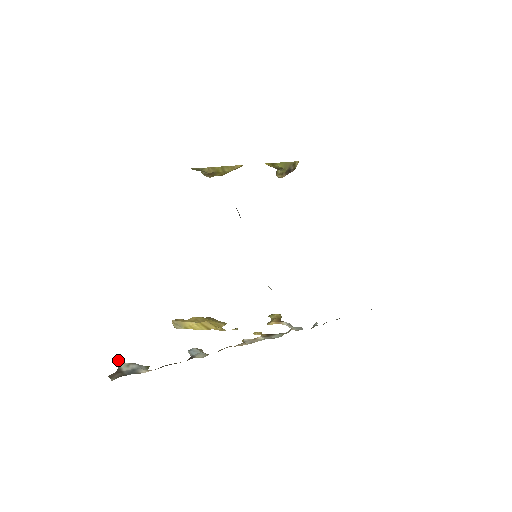
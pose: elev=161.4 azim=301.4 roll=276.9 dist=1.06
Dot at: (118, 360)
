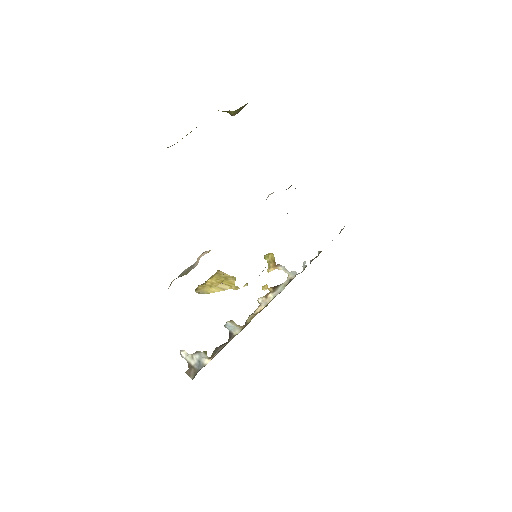
Dot at: (182, 353)
